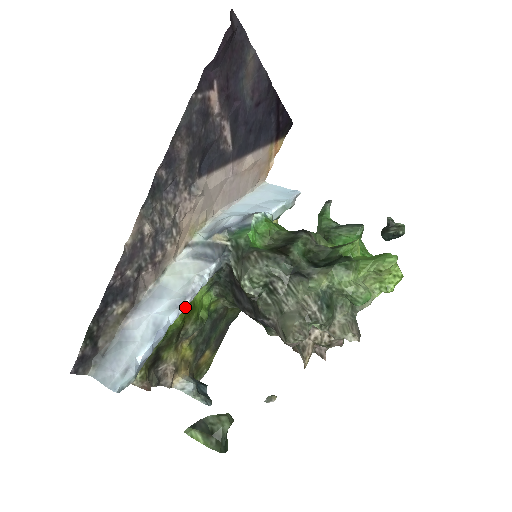
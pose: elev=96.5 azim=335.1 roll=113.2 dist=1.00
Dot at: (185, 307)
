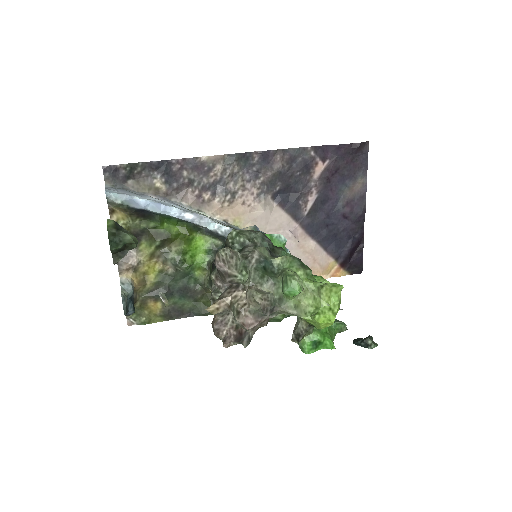
Dot at: (188, 216)
